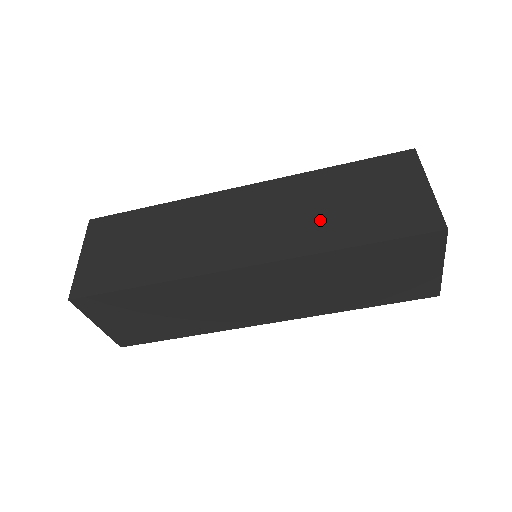
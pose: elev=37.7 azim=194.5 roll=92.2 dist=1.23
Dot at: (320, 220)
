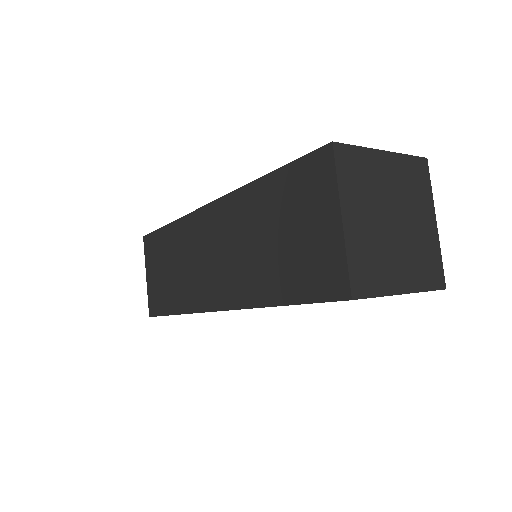
Dot at: (256, 263)
